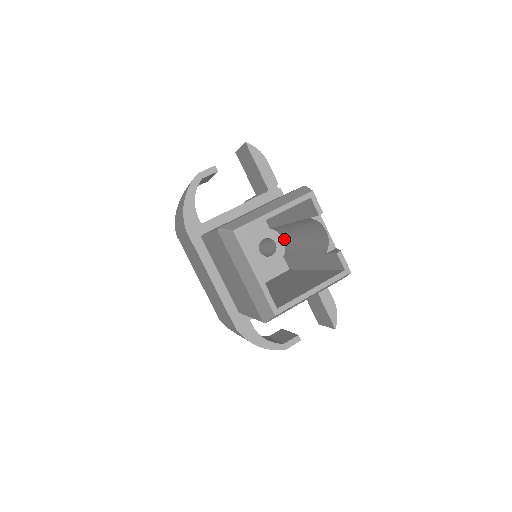
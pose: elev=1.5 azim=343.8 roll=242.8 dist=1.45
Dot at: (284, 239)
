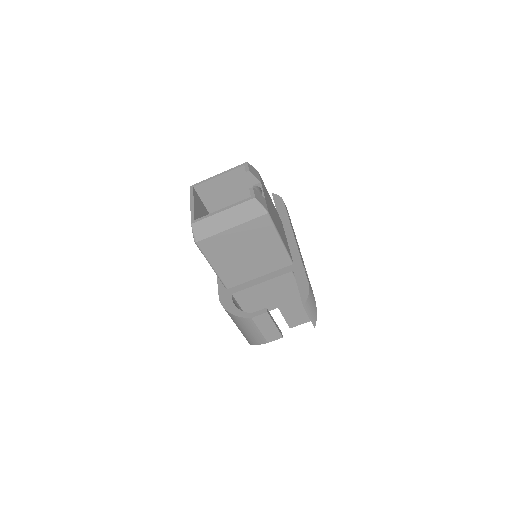
Dot at: occluded
